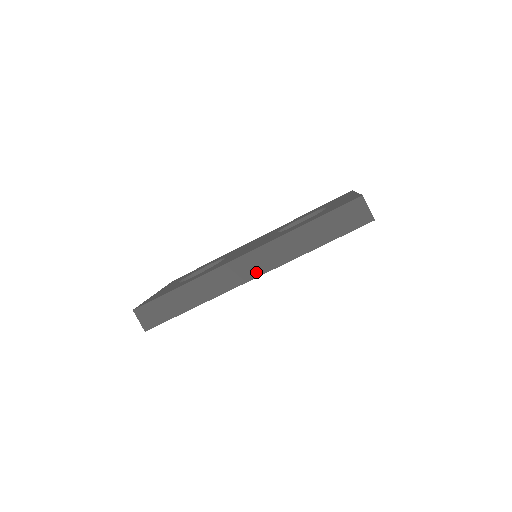
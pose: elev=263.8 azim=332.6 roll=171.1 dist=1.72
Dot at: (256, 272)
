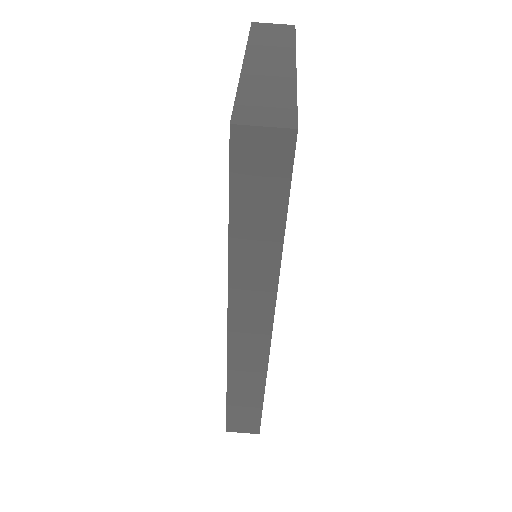
Dot at: (264, 327)
